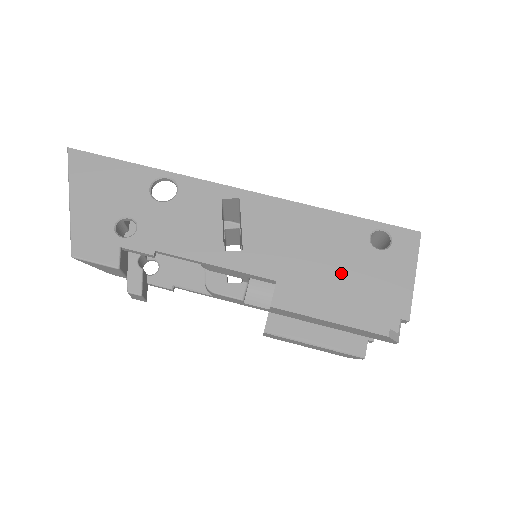
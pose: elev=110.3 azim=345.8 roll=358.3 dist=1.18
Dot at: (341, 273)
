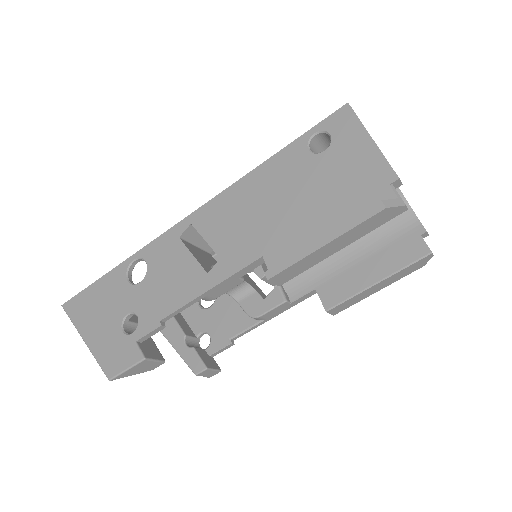
Dot at: (308, 199)
